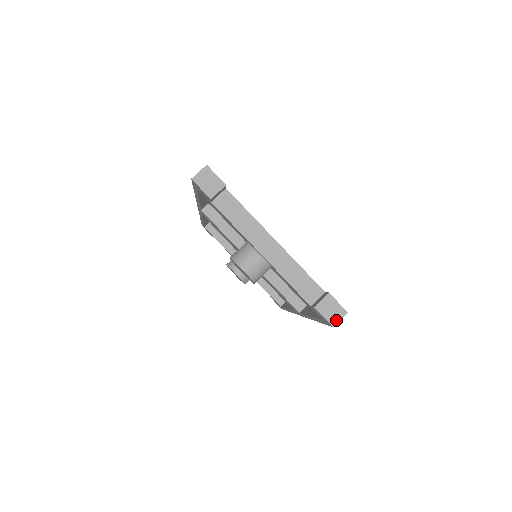
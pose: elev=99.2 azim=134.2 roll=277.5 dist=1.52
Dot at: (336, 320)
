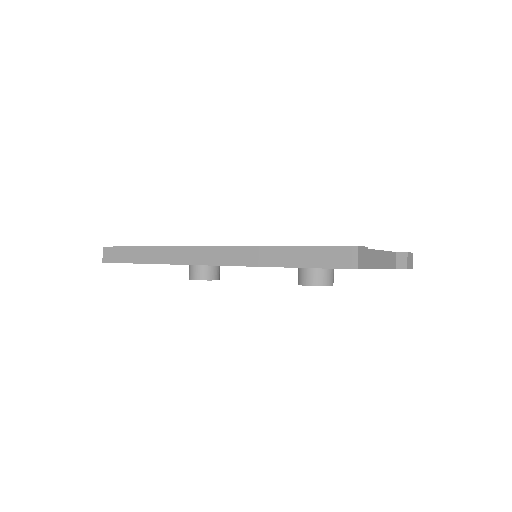
Dot at: (412, 264)
